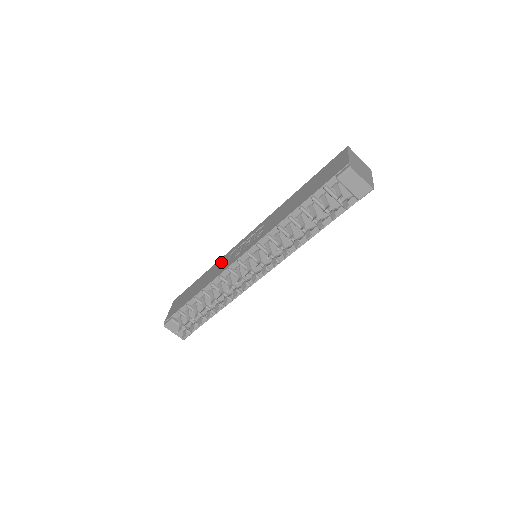
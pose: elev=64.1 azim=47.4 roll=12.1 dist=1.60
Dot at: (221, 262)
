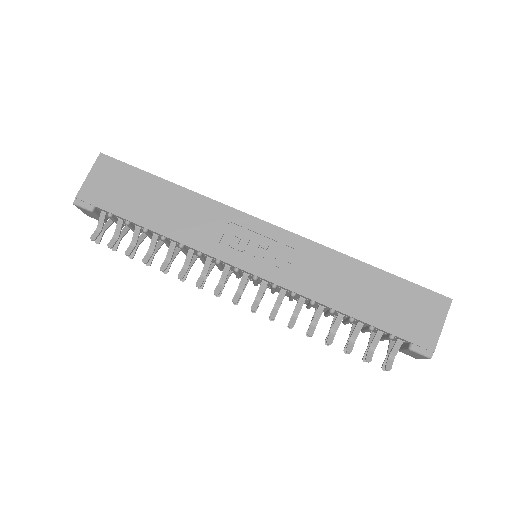
Dot at: (210, 215)
